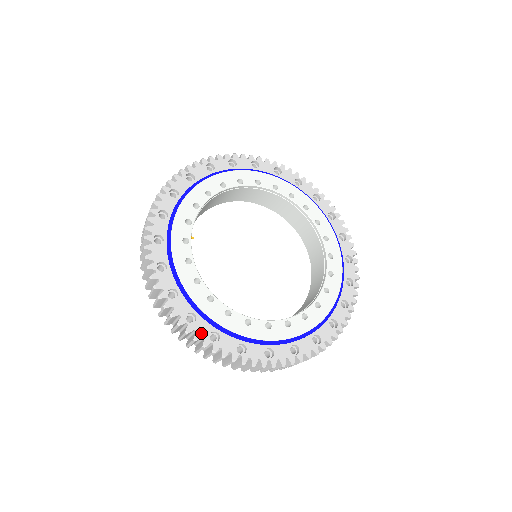
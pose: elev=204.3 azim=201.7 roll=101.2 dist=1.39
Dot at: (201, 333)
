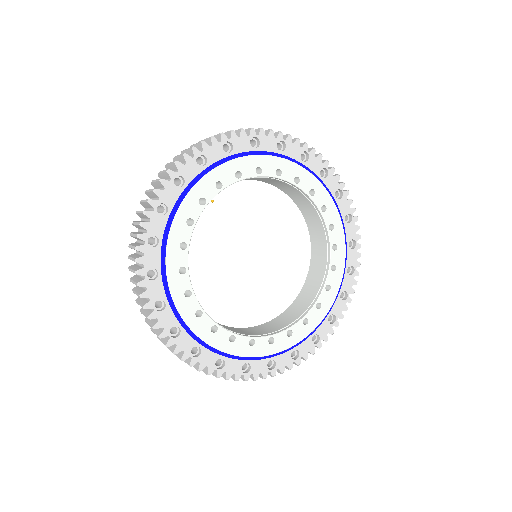
Dot at: (151, 294)
